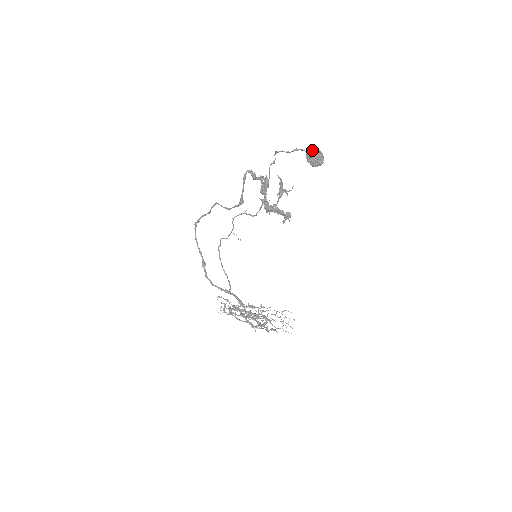
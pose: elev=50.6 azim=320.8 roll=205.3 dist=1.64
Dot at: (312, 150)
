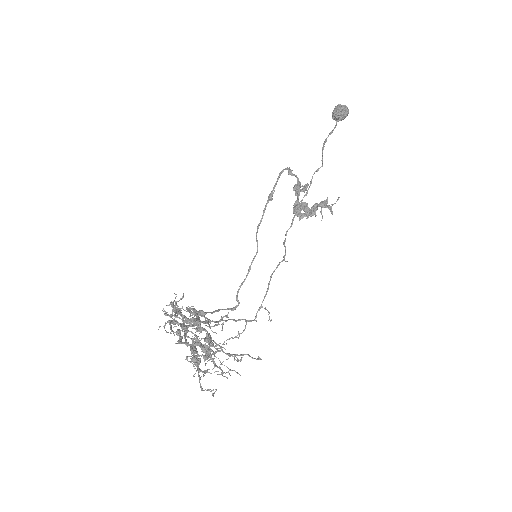
Dot at: occluded
